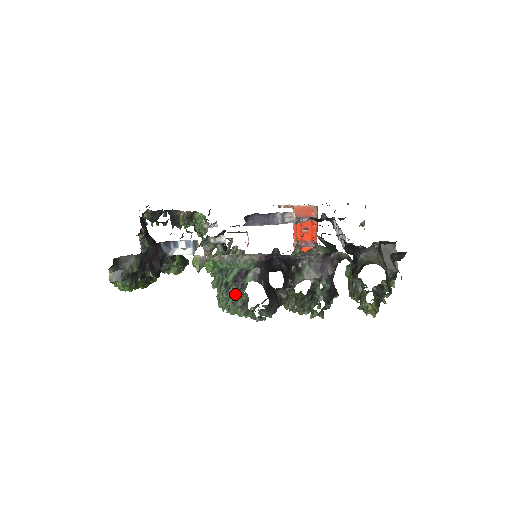
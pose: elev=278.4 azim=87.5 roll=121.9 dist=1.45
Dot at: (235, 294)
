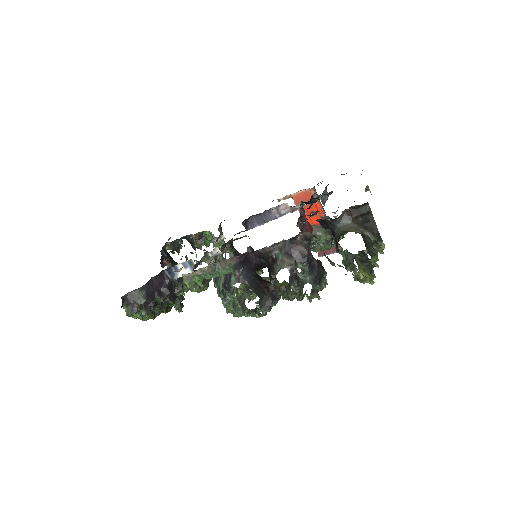
Dot at: (231, 298)
